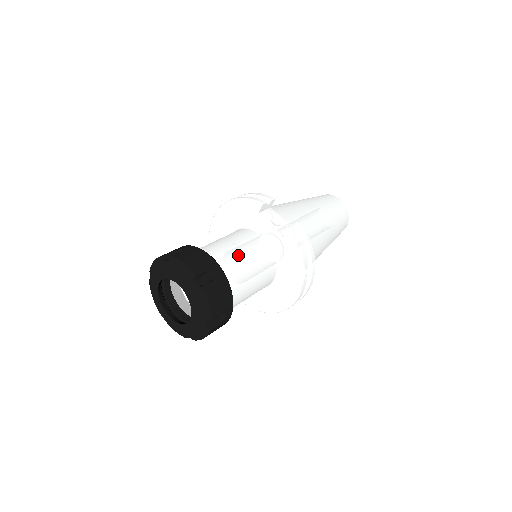
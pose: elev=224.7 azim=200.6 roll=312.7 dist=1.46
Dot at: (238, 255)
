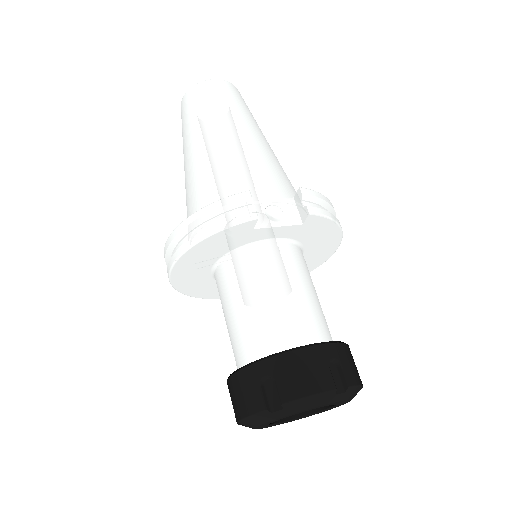
Dot at: (296, 299)
